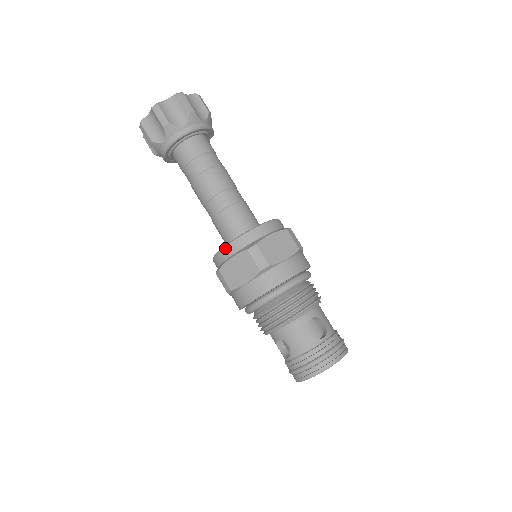
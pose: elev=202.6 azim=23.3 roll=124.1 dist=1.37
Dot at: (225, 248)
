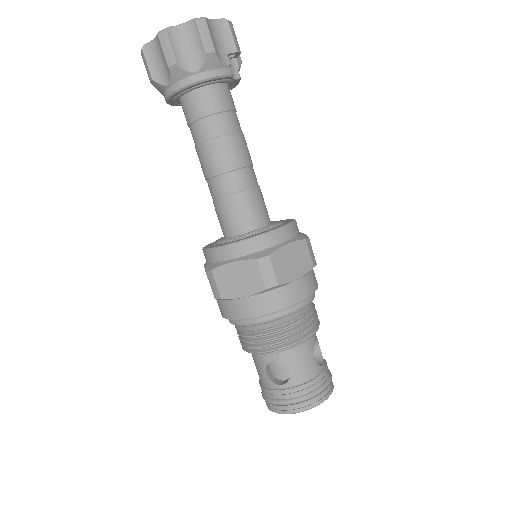
Dot at: occluded
